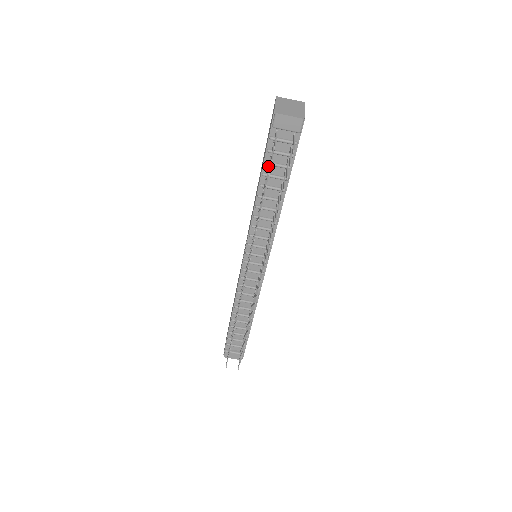
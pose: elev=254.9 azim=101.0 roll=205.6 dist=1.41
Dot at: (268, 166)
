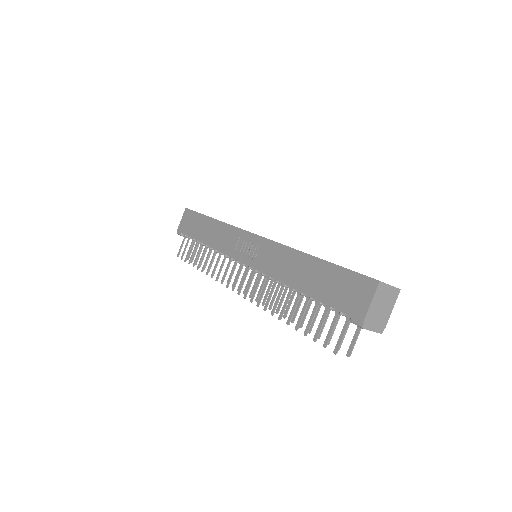
Dot at: (320, 303)
